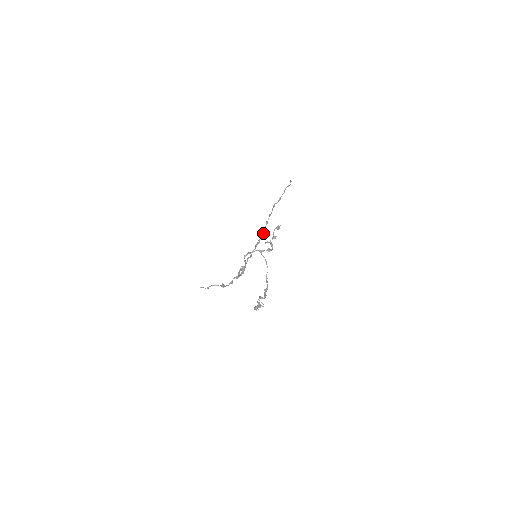
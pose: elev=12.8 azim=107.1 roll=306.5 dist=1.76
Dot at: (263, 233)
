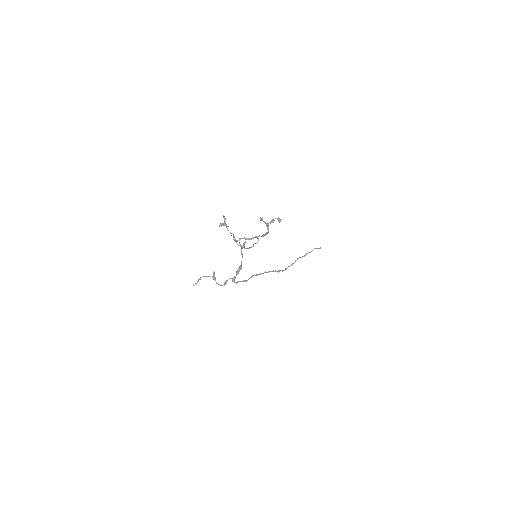
Dot at: (279, 271)
